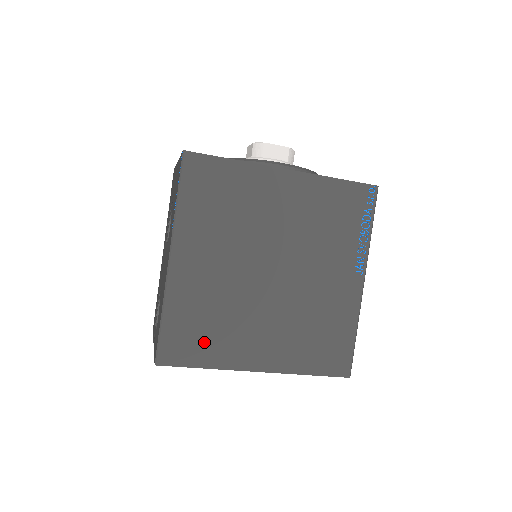
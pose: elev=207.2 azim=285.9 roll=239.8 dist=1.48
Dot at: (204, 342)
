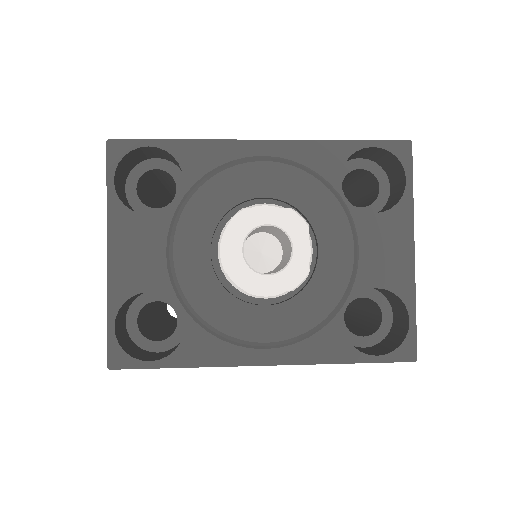
Dot at: occluded
